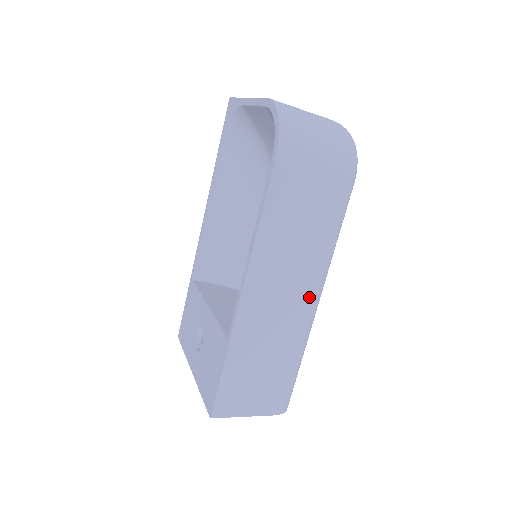
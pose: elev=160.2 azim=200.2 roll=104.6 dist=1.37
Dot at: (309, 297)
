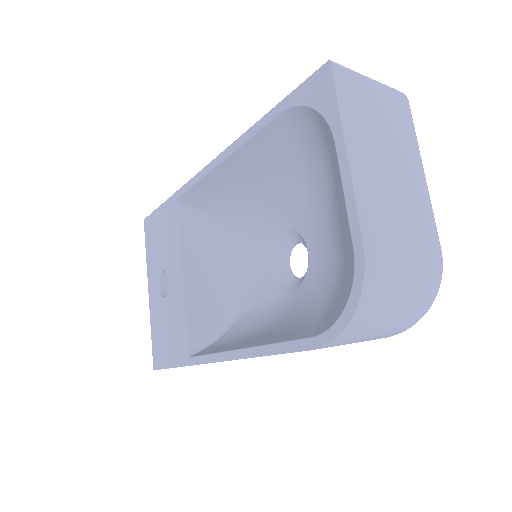
Dot at: occluded
